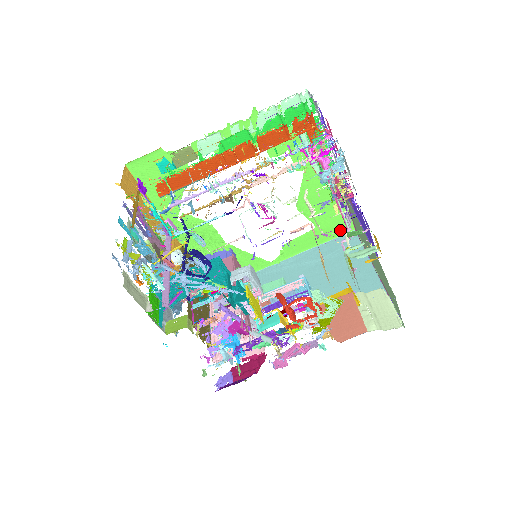
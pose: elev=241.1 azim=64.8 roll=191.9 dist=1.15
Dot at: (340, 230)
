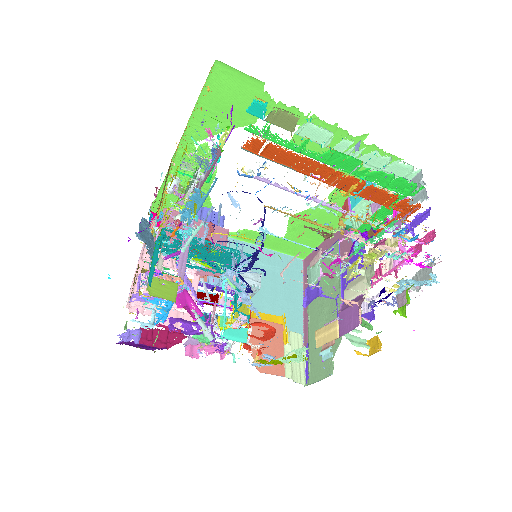
Dot at: (295, 252)
